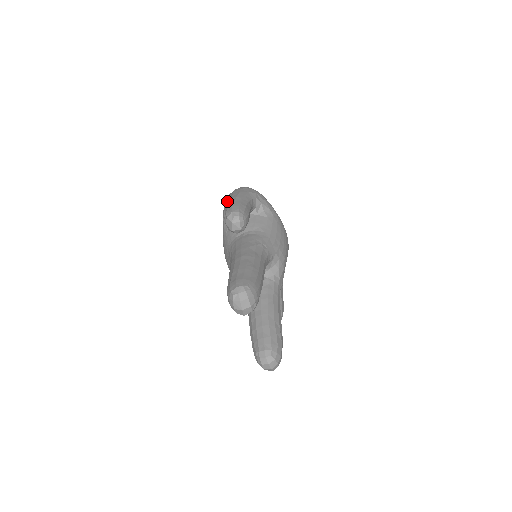
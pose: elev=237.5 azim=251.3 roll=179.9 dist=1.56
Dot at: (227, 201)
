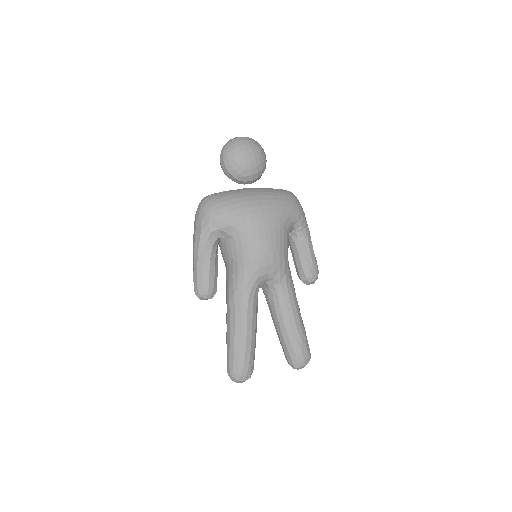
Dot at: occluded
